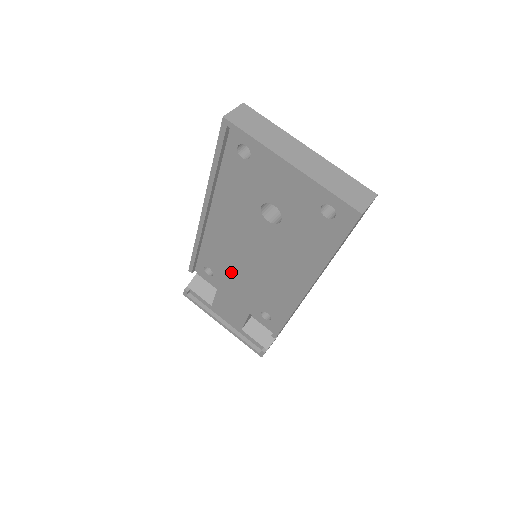
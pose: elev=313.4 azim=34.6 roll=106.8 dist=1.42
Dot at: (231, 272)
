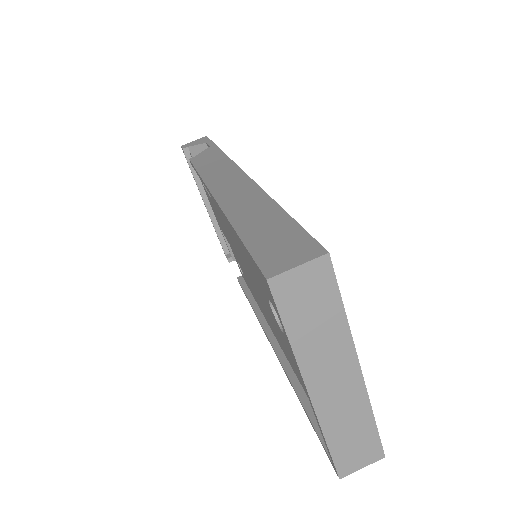
Dot at: (226, 226)
